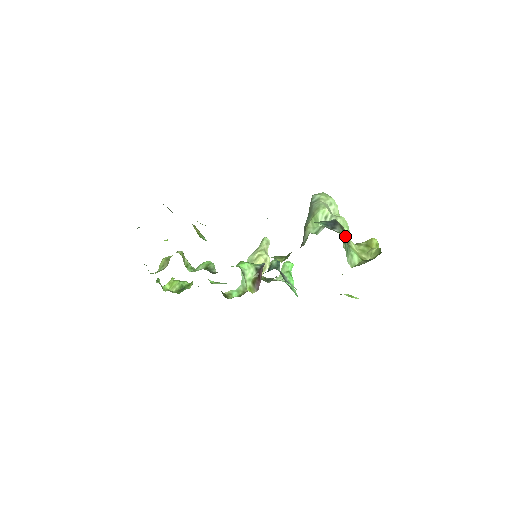
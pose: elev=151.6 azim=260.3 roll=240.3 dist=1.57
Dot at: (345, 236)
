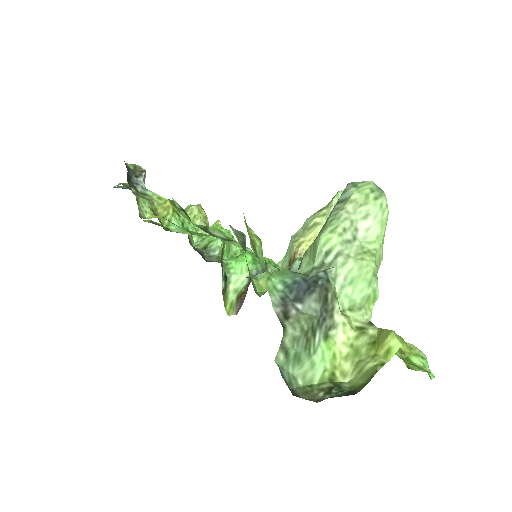
Dot at: (322, 318)
